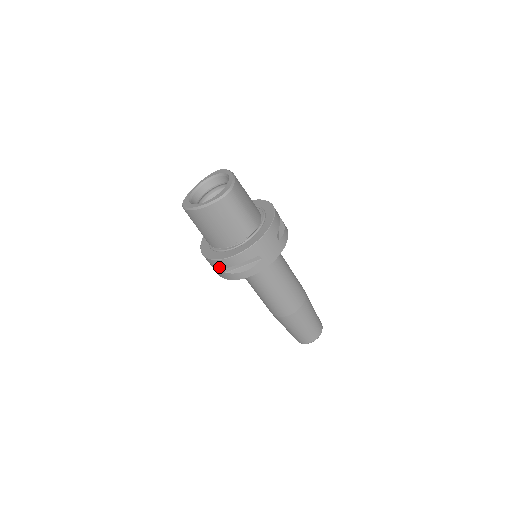
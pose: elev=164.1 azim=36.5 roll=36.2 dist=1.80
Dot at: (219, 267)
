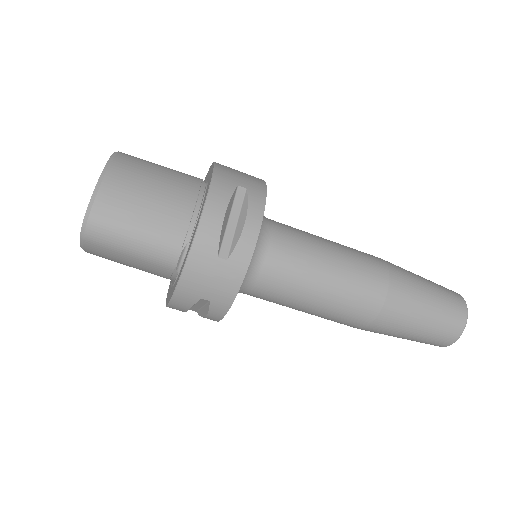
Dot at: occluded
